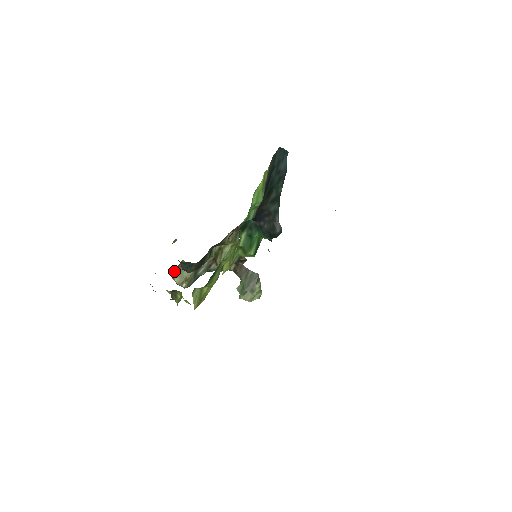
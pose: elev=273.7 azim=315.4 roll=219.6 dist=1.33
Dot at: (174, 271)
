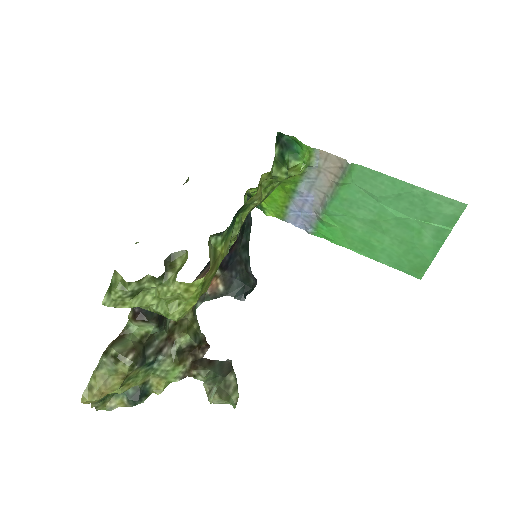
Dot at: (109, 345)
